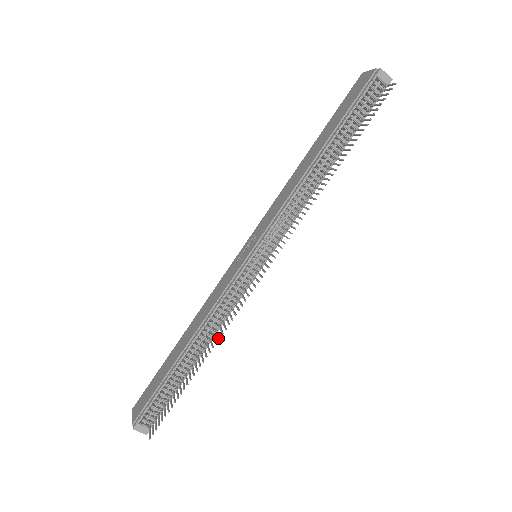
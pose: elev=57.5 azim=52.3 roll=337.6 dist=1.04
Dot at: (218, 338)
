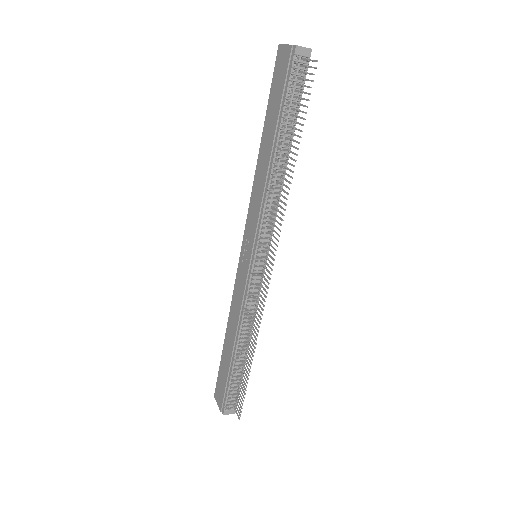
Dot at: occluded
